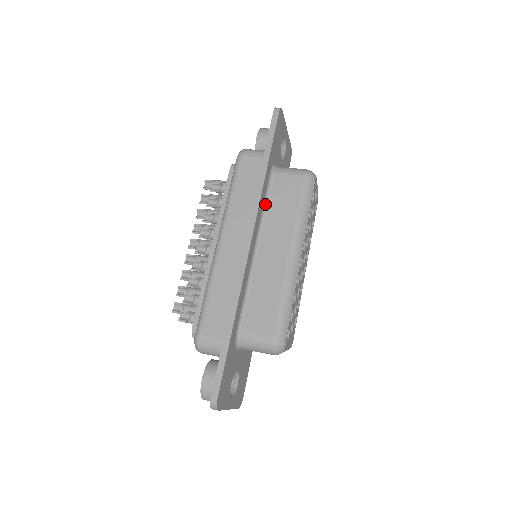
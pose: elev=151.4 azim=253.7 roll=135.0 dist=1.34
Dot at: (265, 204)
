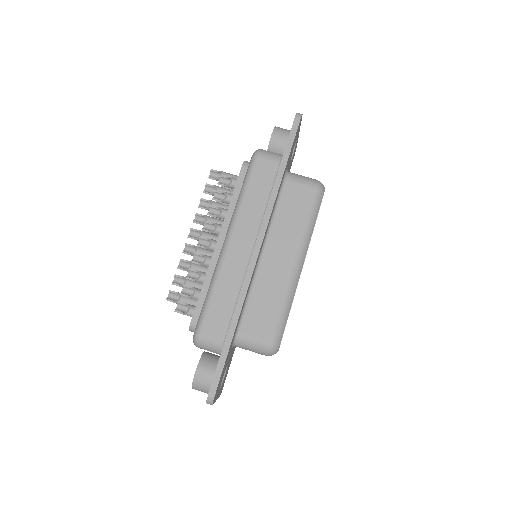
Dot at: (275, 210)
